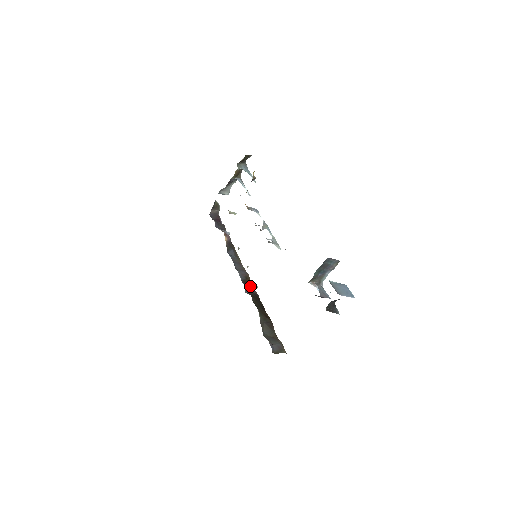
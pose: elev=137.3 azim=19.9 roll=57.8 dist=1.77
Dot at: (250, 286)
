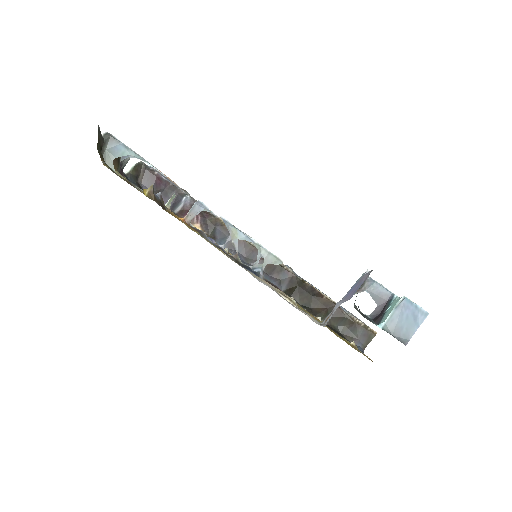
Dot at: (278, 271)
